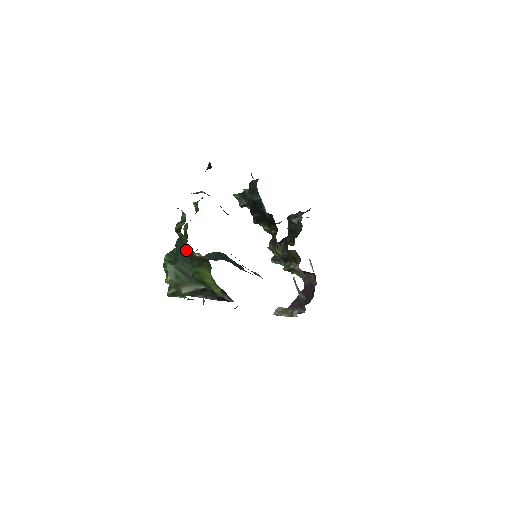
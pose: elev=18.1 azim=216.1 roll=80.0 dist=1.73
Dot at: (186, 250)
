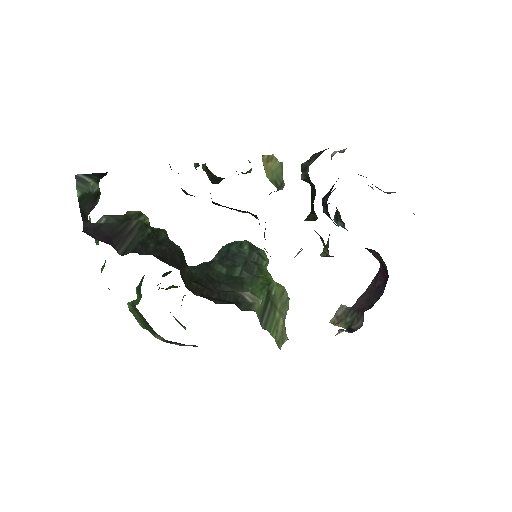
Dot at: occluded
